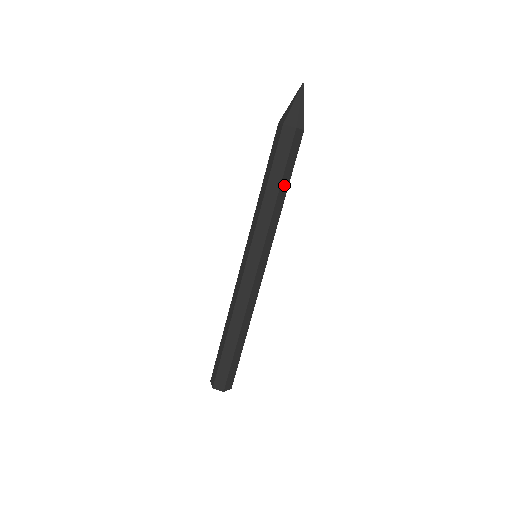
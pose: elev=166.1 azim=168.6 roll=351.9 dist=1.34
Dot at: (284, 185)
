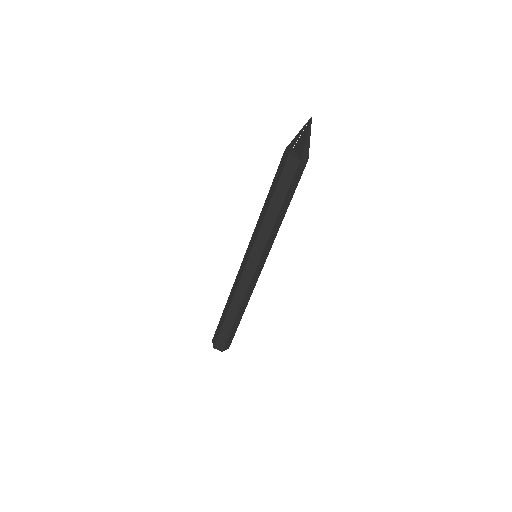
Dot at: (276, 203)
